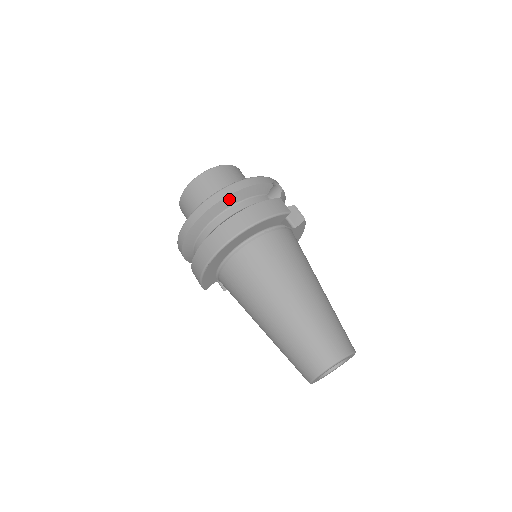
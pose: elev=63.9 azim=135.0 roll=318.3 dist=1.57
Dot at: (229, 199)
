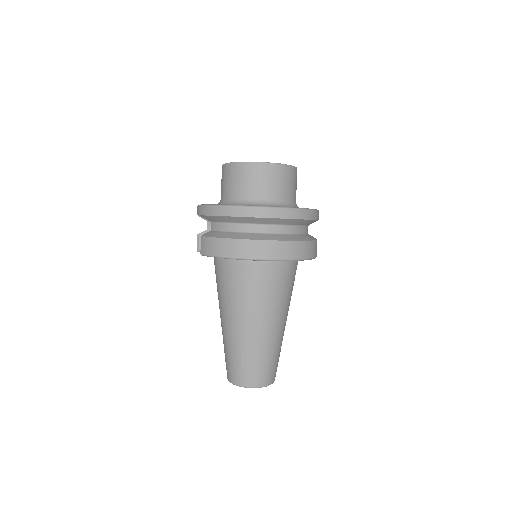
Dot at: (300, 221)
